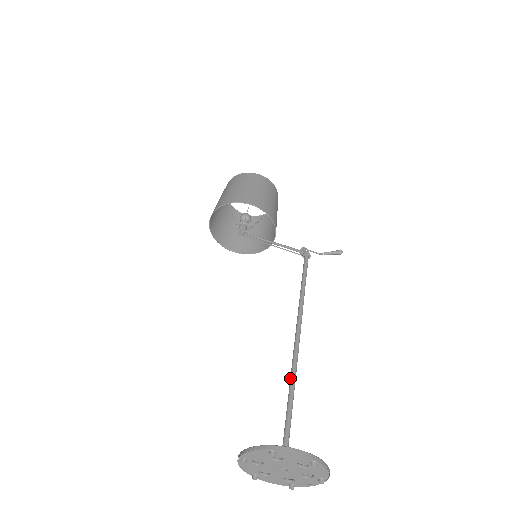
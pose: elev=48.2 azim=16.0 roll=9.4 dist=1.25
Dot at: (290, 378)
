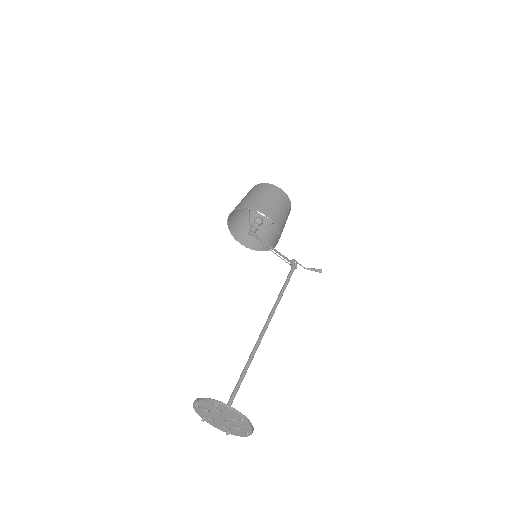
Dot at: occluded
